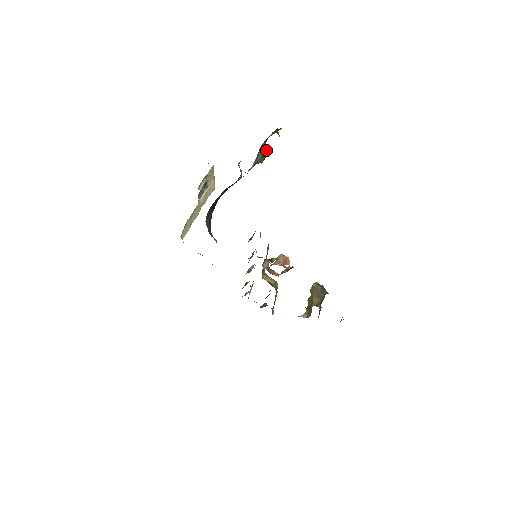
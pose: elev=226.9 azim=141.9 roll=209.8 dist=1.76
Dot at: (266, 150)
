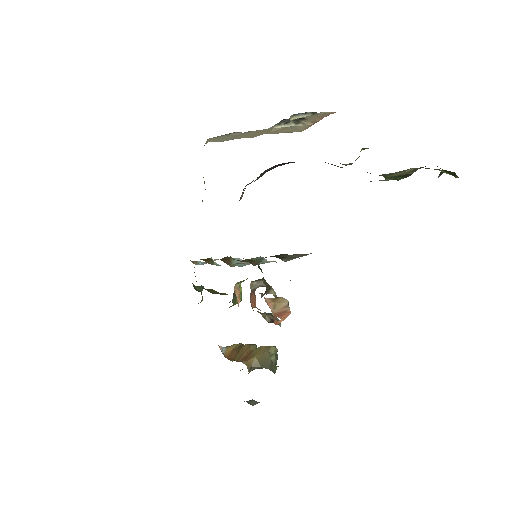
Dot at: (410, 175)
